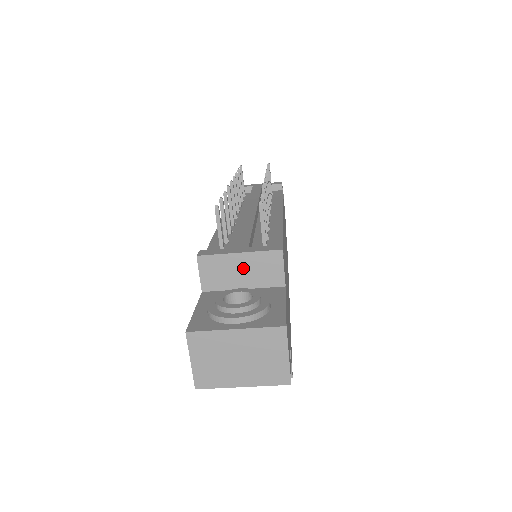
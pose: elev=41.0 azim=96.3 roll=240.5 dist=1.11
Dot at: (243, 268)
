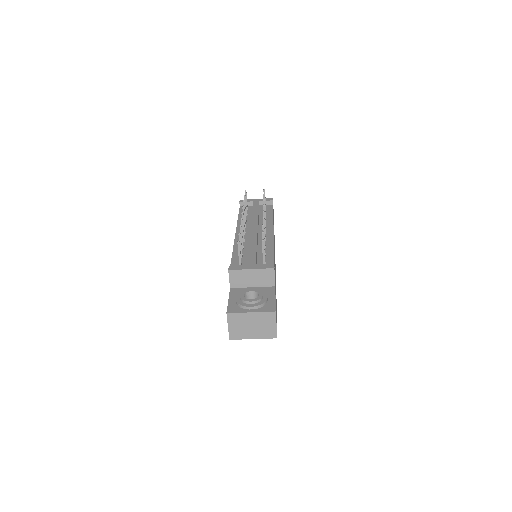
Dot at: (253, 277)
